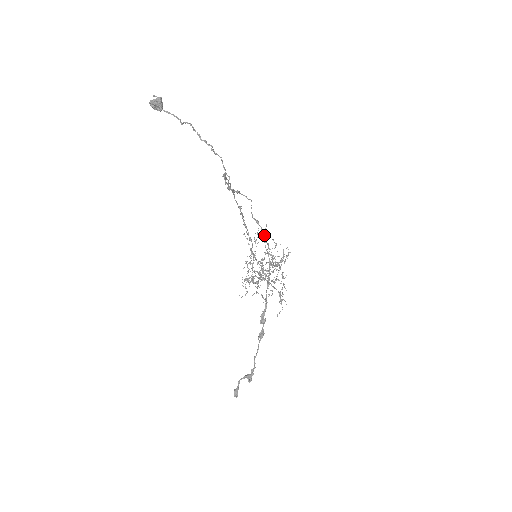
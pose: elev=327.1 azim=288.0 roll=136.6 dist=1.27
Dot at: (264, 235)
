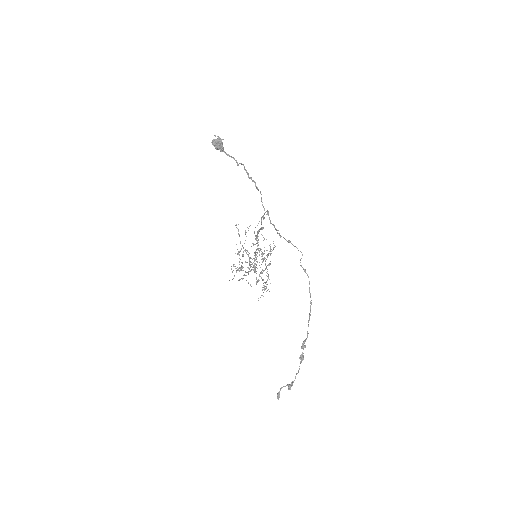
Dot at: occluded
